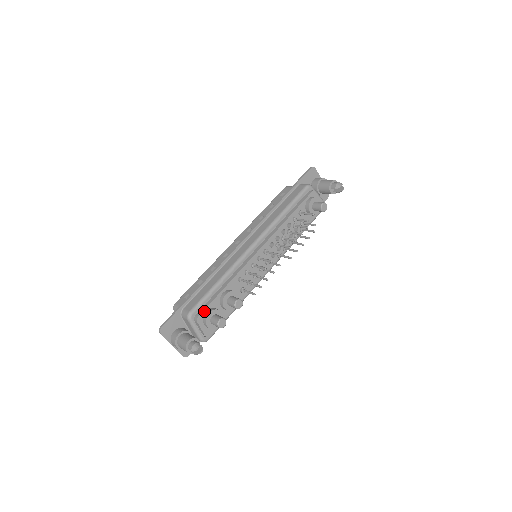
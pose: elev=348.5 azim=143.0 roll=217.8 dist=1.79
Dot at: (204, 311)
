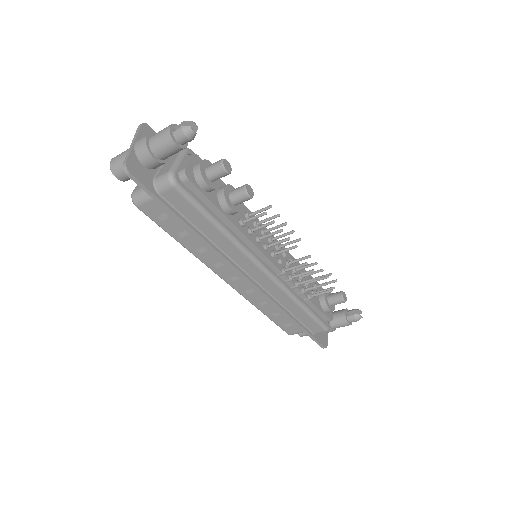
Dot at: occluded
